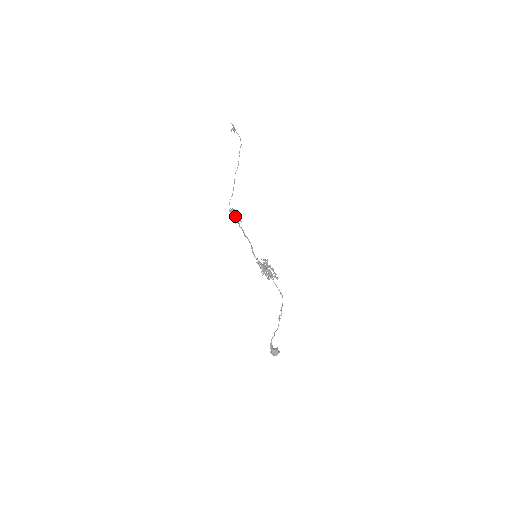
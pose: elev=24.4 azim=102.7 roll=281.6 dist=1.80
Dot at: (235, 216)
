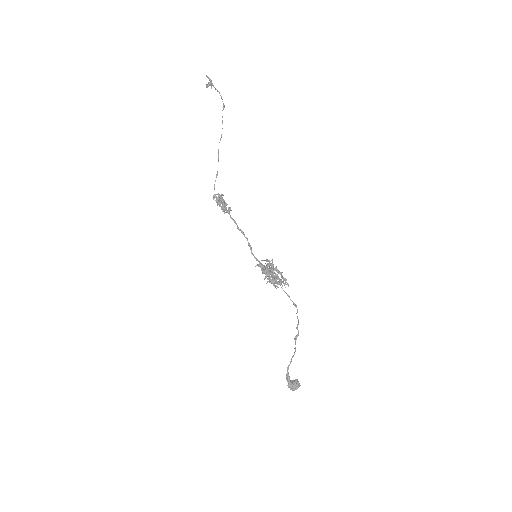
Dot at: (223, 203)
